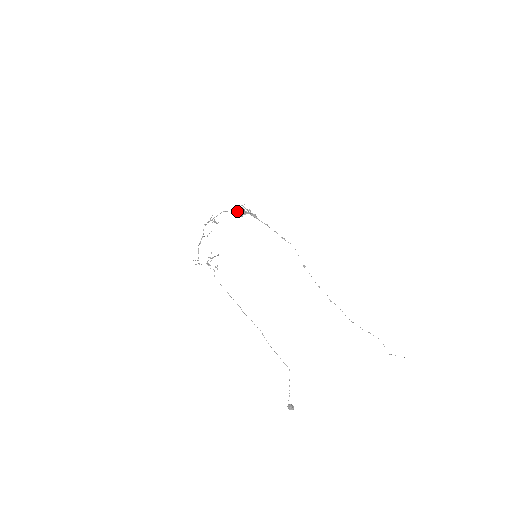
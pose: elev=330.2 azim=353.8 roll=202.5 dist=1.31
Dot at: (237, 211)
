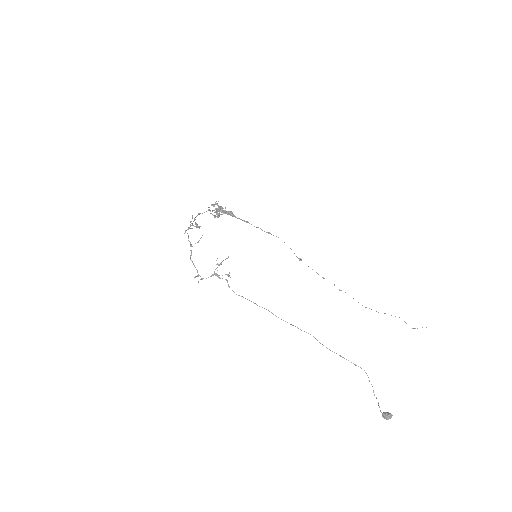
Dot at: occluded
